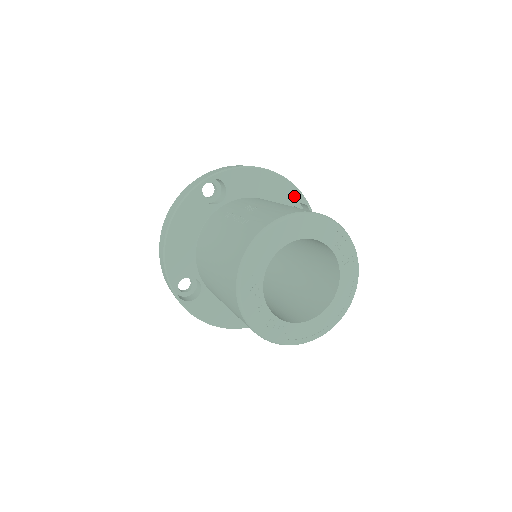
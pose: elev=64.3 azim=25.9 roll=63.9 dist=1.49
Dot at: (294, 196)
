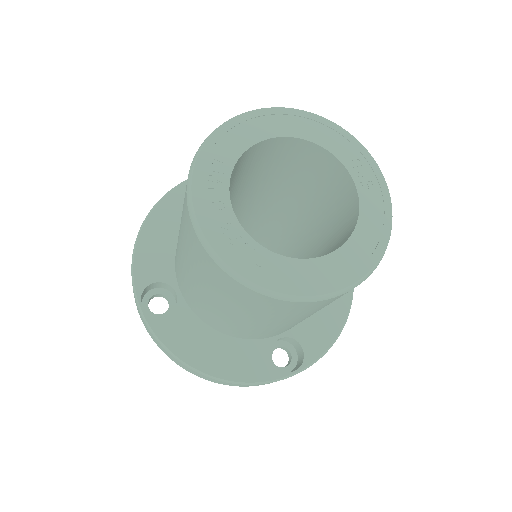
Dot at: occluded
